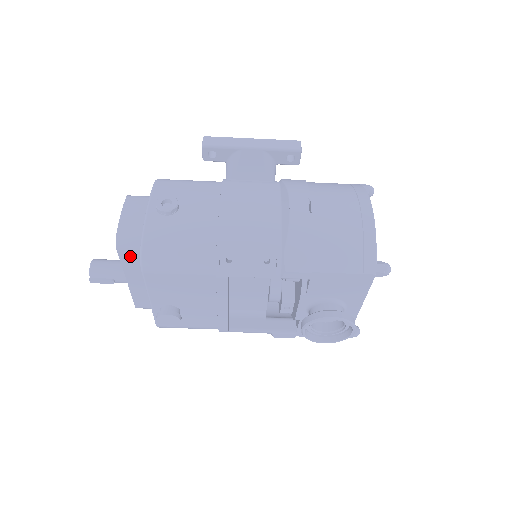
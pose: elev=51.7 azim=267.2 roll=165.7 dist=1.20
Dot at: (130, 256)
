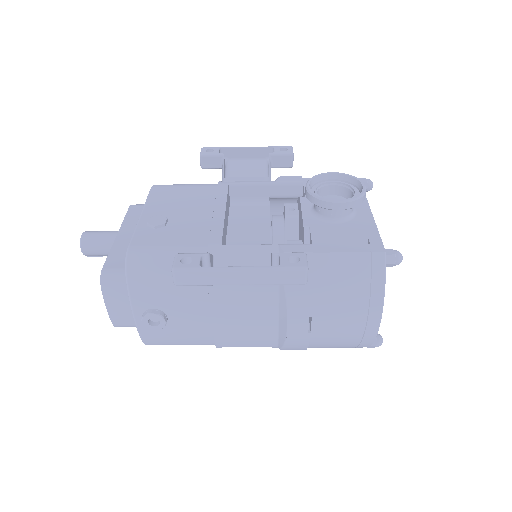
Dot at: occluded
